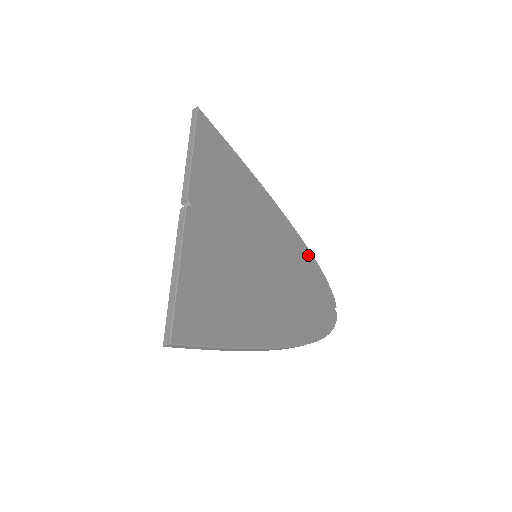
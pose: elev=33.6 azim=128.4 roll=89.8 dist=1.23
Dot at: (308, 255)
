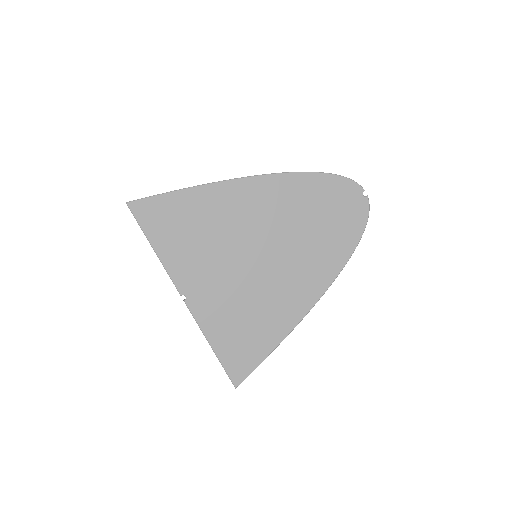
Dot at: (305, 180)
